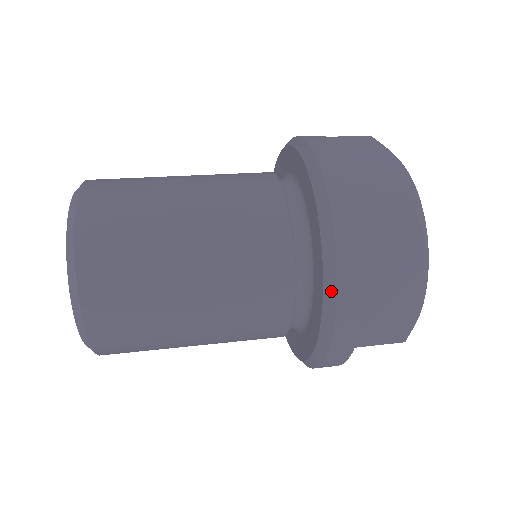
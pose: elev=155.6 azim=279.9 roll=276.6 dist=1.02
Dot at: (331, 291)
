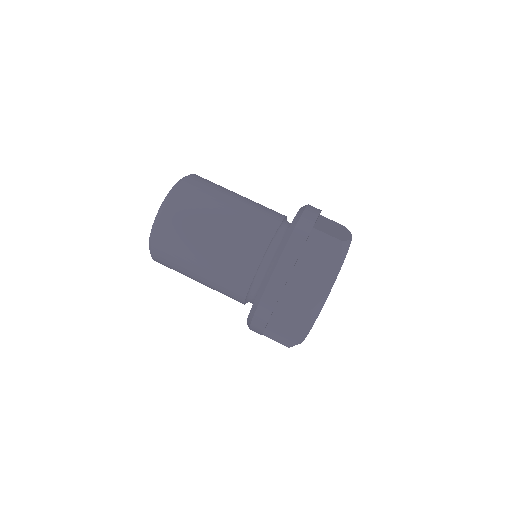
Dot at: occluded
